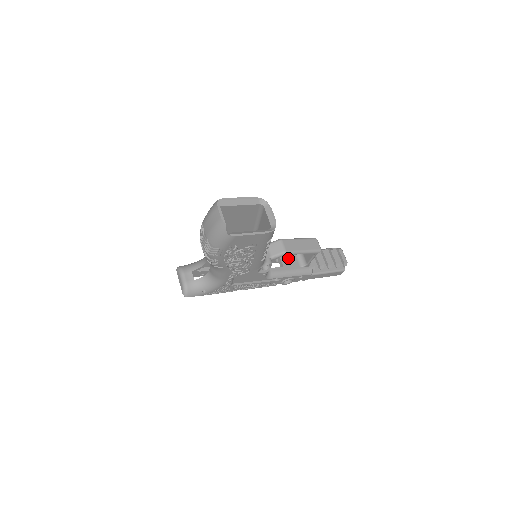
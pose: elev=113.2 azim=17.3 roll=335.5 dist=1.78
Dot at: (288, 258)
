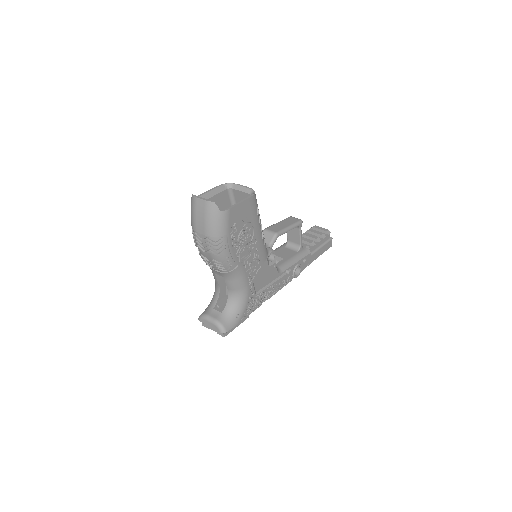
Dot at: (282, 252)
